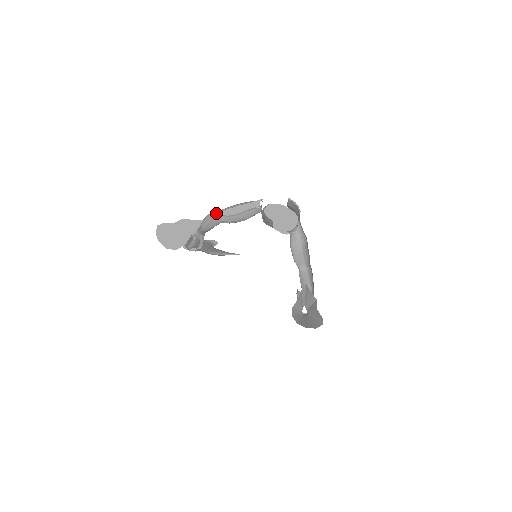
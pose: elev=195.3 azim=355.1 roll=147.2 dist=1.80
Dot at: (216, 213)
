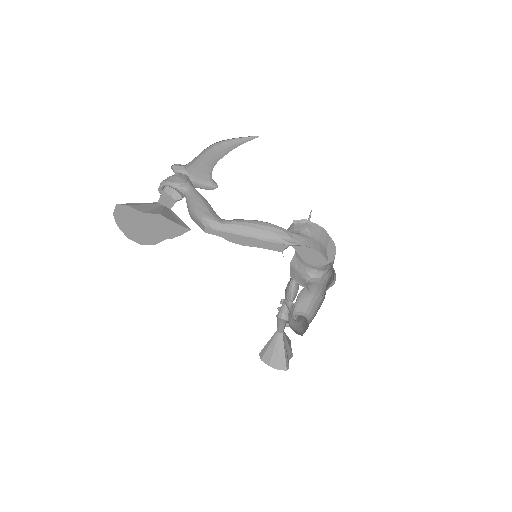
Dot at: (213, 231)
